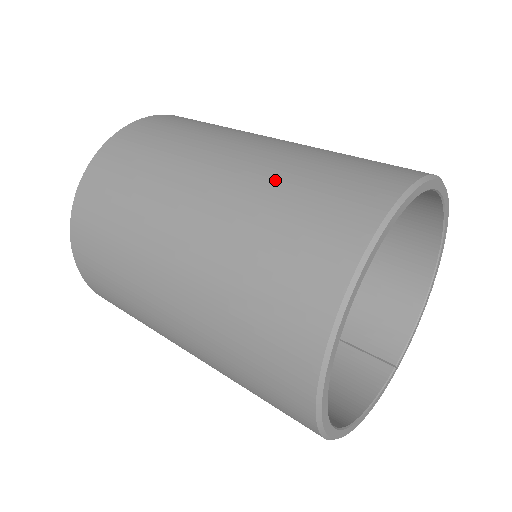
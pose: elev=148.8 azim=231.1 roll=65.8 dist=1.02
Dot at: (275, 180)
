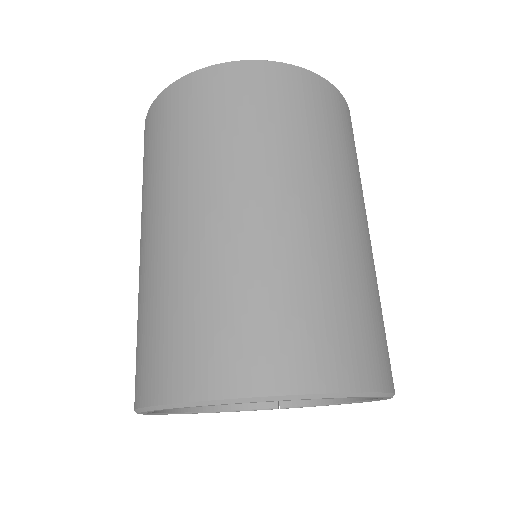
Dot at: (238, 270)
